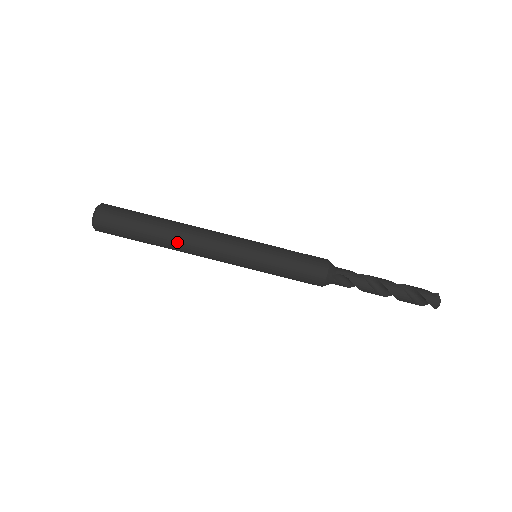
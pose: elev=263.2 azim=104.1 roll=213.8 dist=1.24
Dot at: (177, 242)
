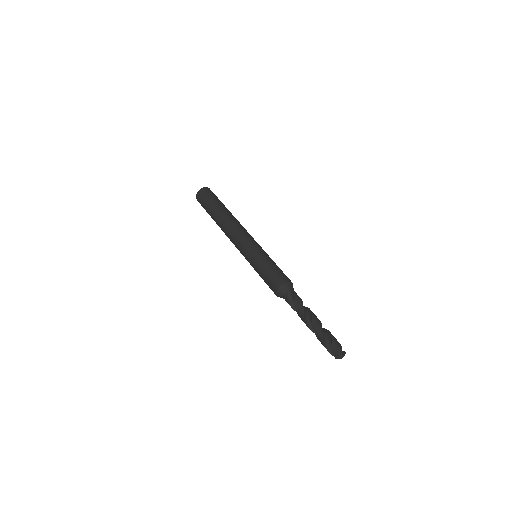
Dot at: (224, 220)
